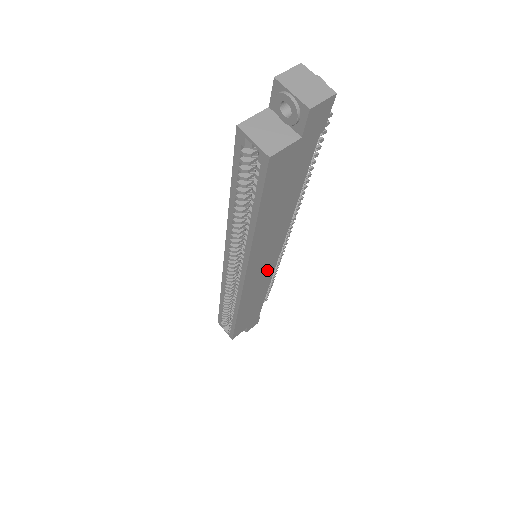
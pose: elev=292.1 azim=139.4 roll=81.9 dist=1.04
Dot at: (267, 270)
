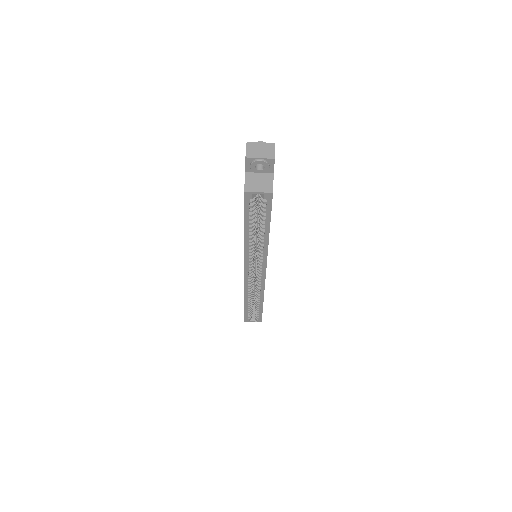
Dot at: occluded
